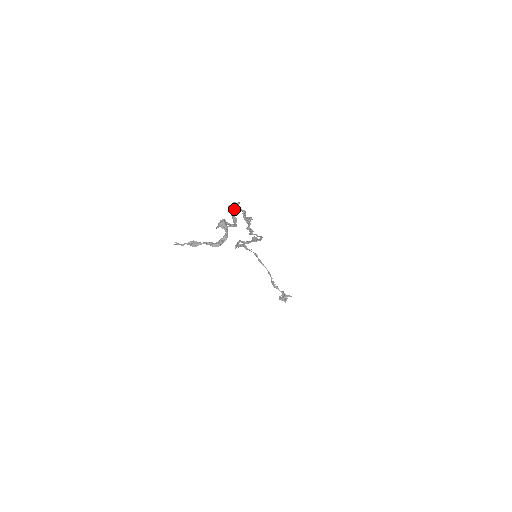
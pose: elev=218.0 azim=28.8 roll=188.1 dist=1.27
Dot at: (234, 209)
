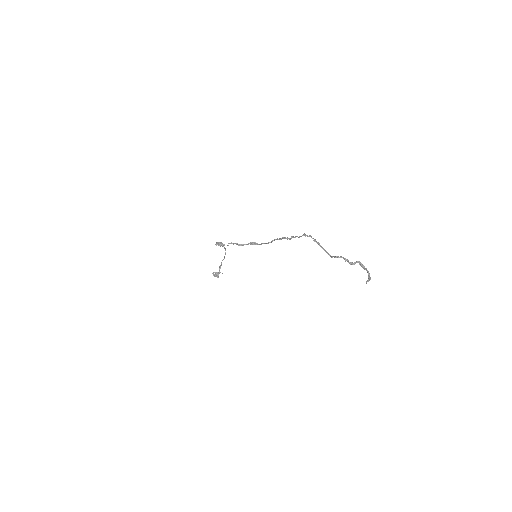
Dot at: (319, 243)
